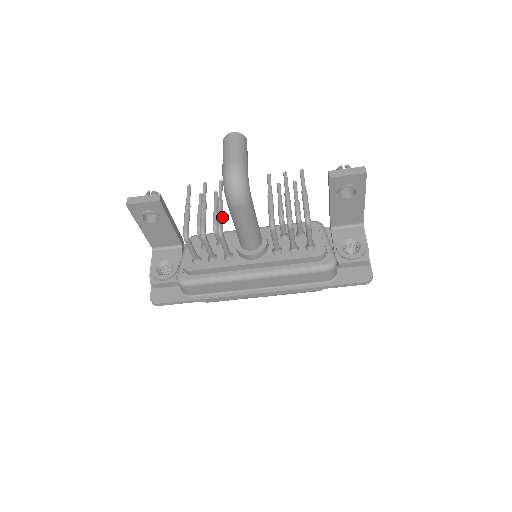
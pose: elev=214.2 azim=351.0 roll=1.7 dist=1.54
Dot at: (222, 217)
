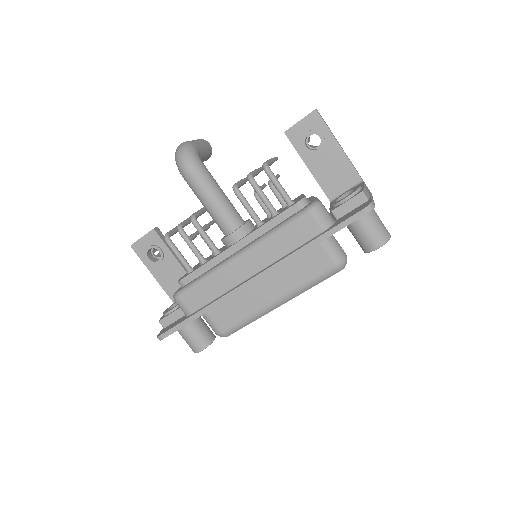
Dot at: (199, 212)
